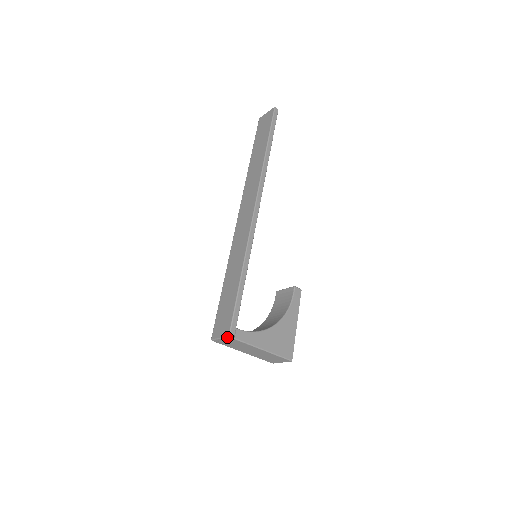
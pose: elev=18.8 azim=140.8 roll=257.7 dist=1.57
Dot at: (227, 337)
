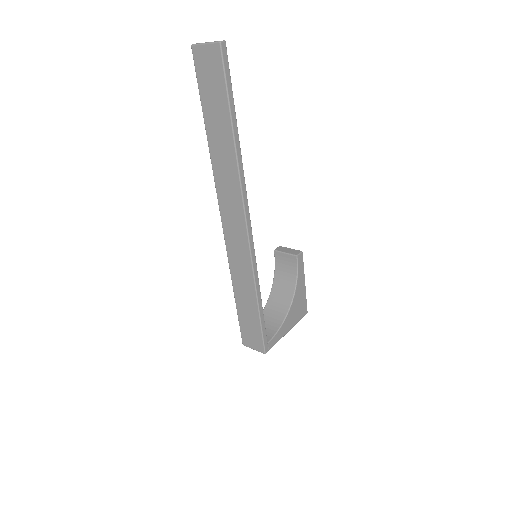
Dot at: (263, 353)
